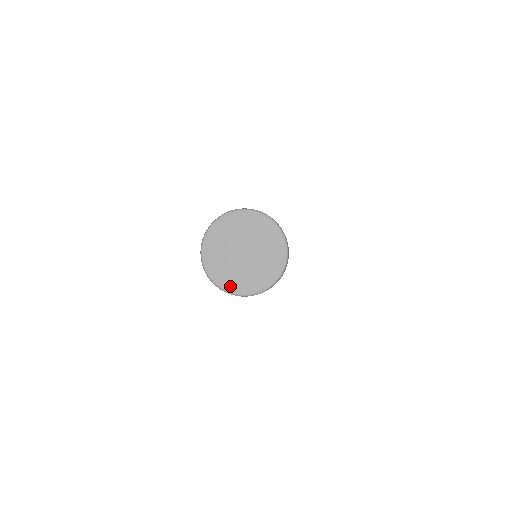
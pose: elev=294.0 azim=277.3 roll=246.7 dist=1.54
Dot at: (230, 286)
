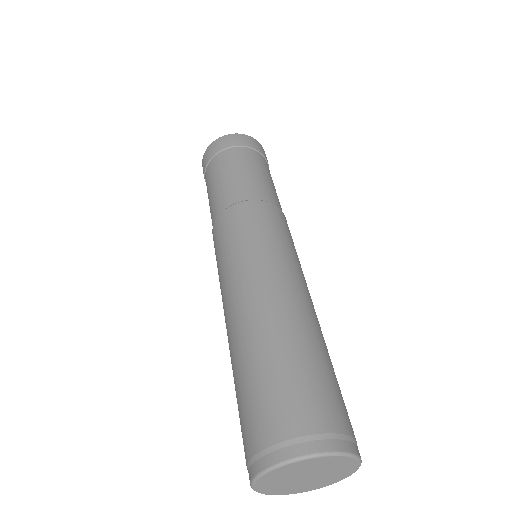
Dot at: (298, 492)
